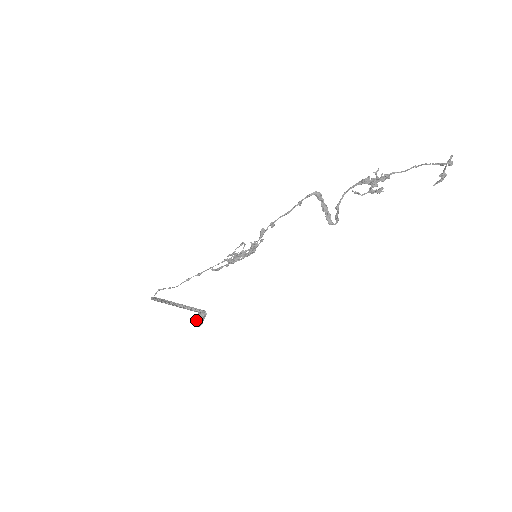
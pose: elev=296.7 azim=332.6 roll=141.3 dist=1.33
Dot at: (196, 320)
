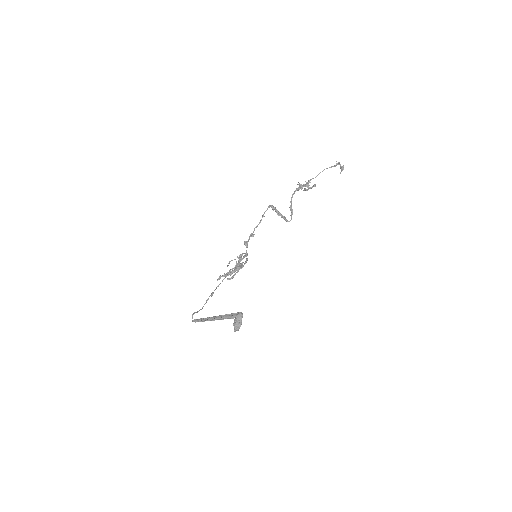
Dot at: (237, 323)
